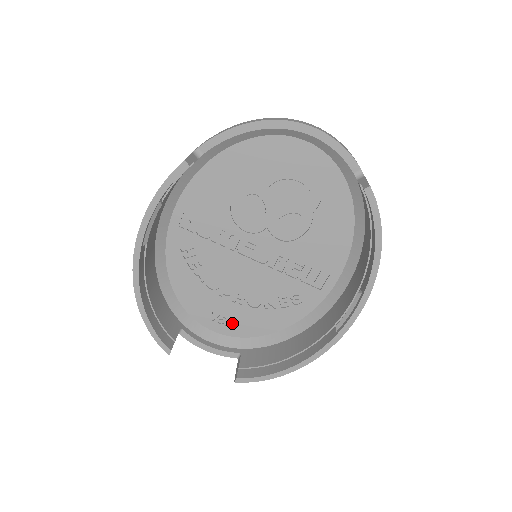
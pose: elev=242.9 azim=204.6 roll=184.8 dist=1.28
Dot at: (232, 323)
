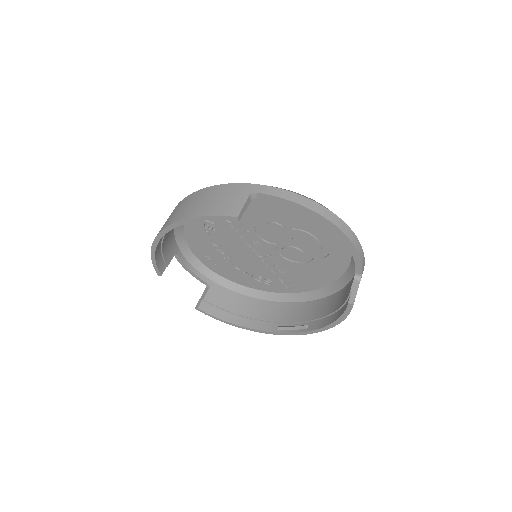
Dot at: (215, 265)
